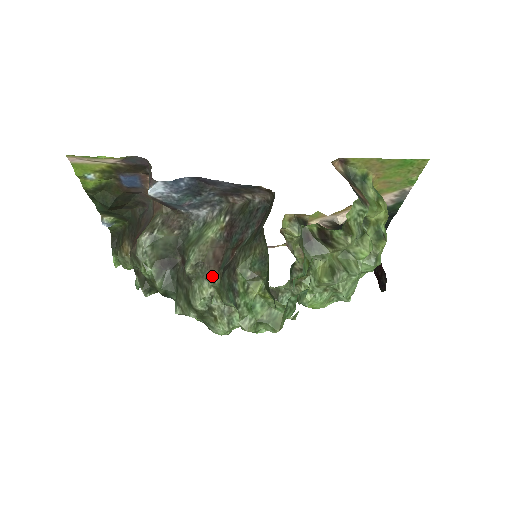
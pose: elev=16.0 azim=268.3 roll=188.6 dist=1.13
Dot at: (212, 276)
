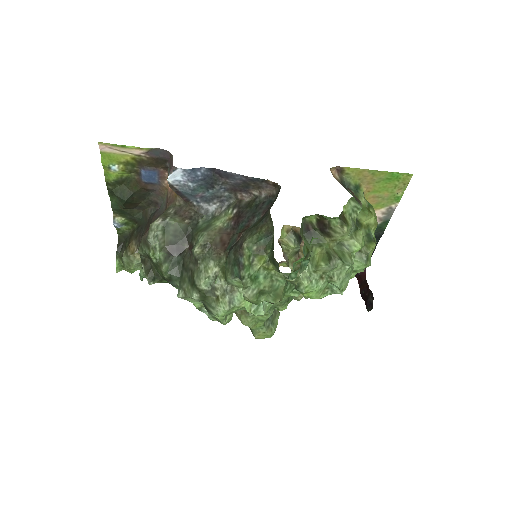
Dot at: (218, 256)
